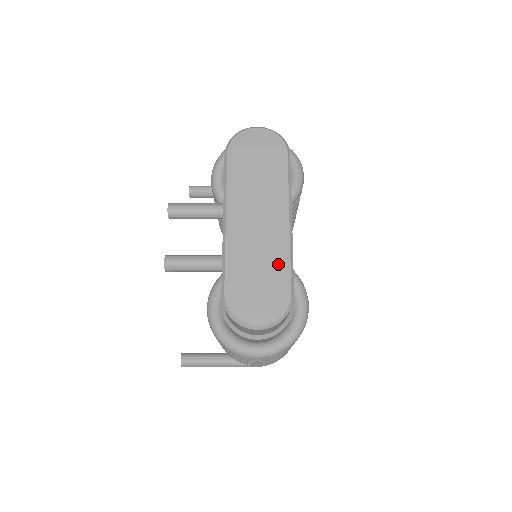
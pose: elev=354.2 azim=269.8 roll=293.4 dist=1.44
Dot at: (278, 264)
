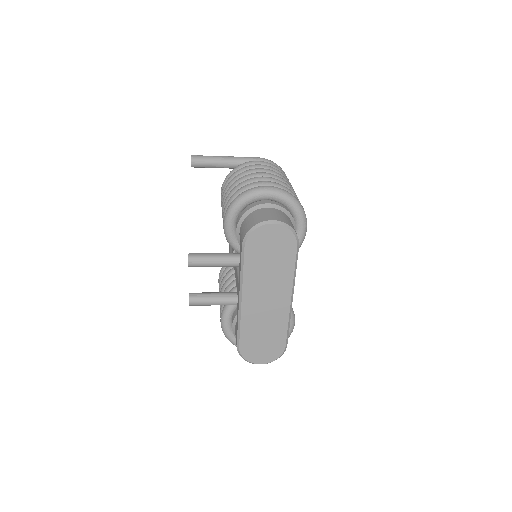
Dot at: (279, 329)
